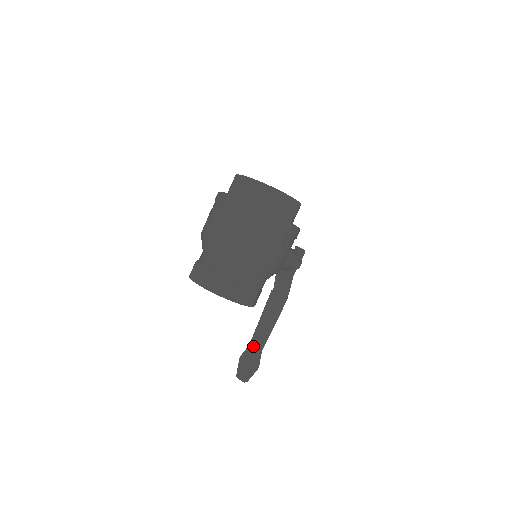
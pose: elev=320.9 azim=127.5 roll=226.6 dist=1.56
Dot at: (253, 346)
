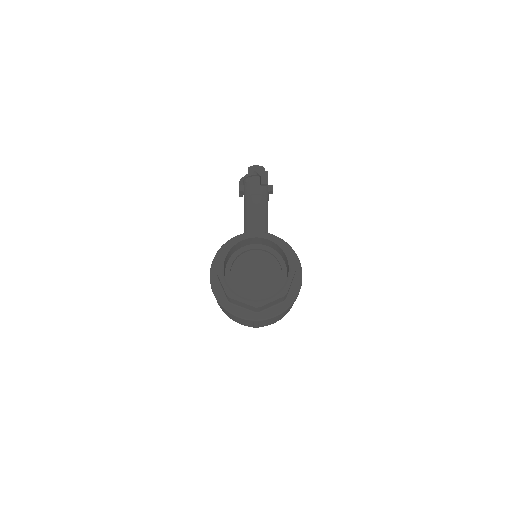
Dot at: occluded
